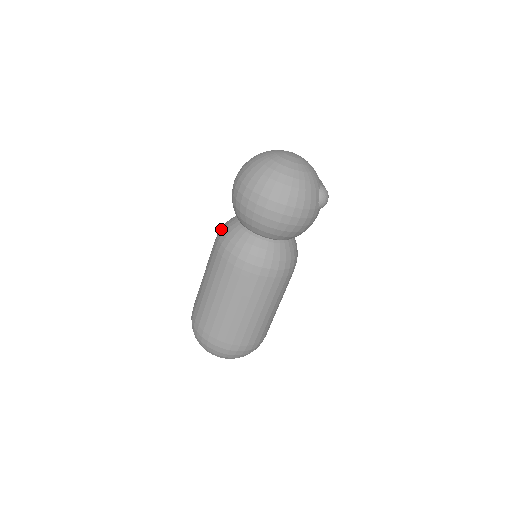
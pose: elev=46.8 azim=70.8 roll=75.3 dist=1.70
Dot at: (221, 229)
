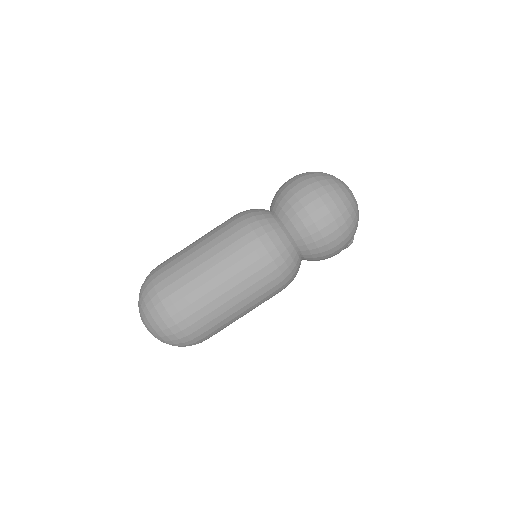
Dot at: (251, 214)
